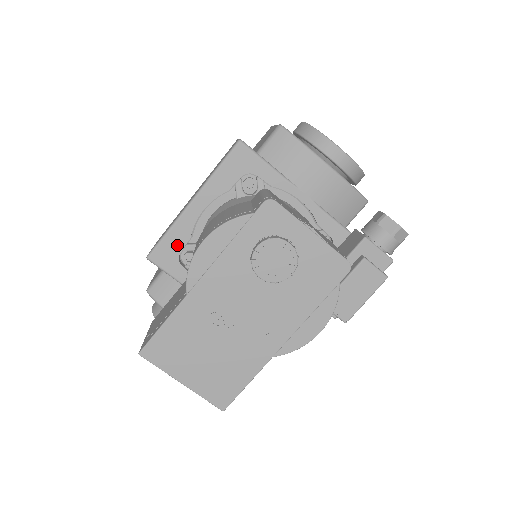
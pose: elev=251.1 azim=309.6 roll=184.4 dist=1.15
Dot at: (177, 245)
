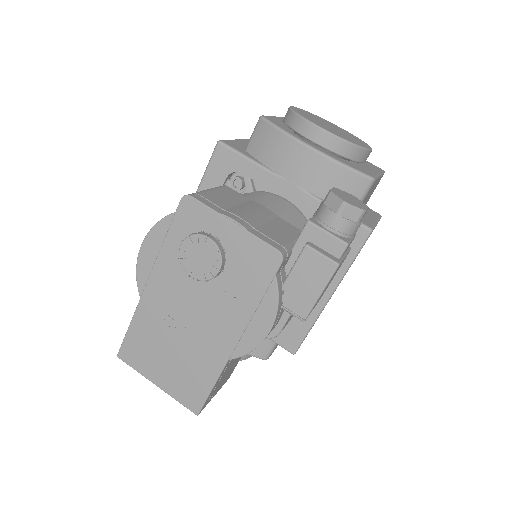
Dot at: occluded
